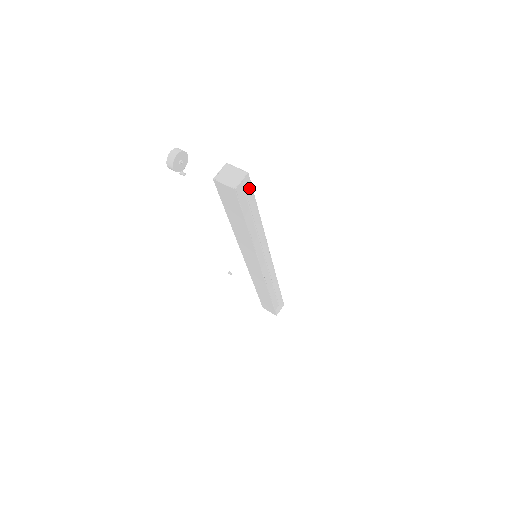
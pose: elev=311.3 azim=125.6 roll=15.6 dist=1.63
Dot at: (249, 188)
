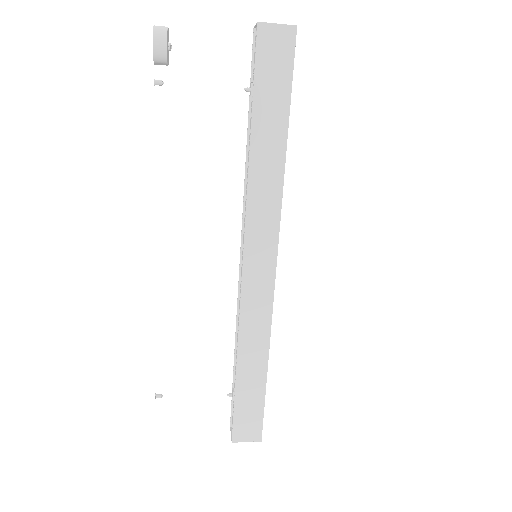
Dot at: occluded
